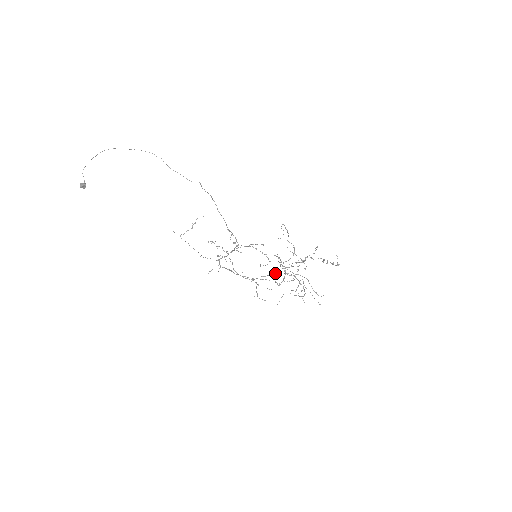
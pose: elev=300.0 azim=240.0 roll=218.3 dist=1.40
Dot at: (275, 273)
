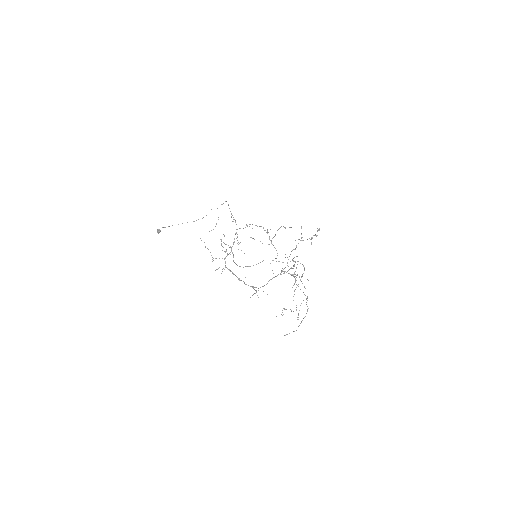
Dot at: occluded
